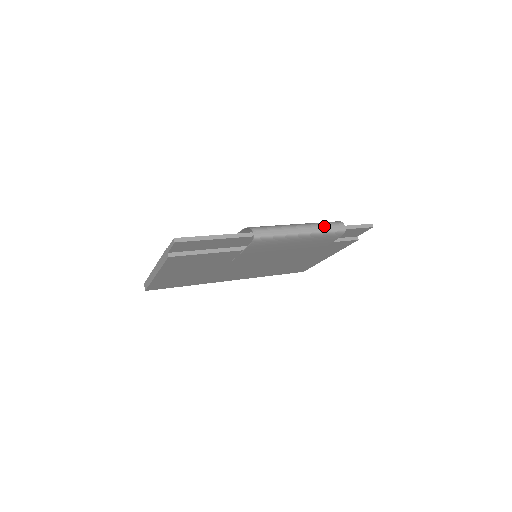
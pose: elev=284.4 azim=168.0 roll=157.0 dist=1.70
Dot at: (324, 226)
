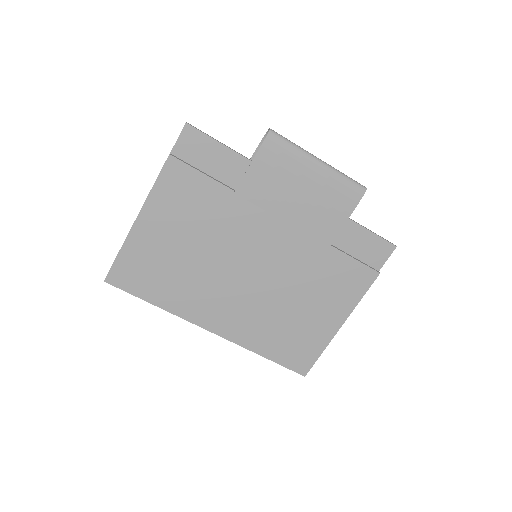
Dot at: (343, 173)
